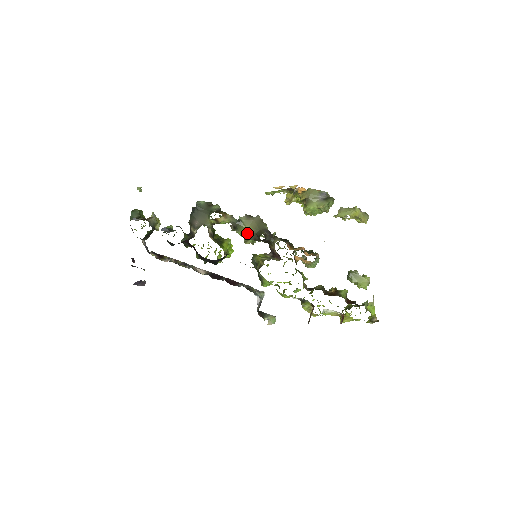
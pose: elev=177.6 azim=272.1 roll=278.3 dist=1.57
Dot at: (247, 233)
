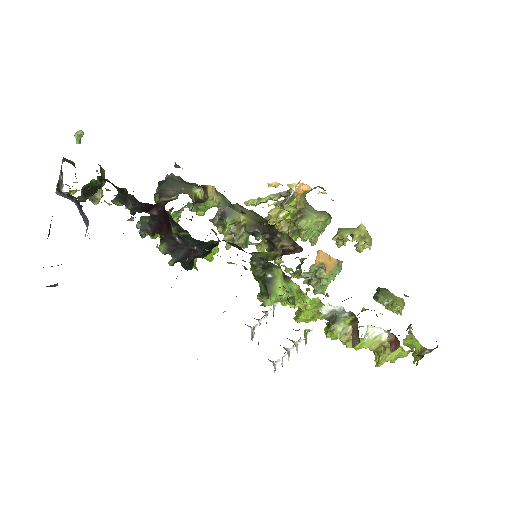
Dot at: (243, 223)
